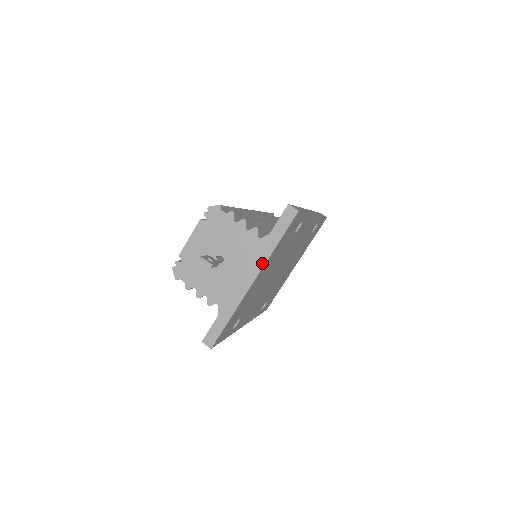
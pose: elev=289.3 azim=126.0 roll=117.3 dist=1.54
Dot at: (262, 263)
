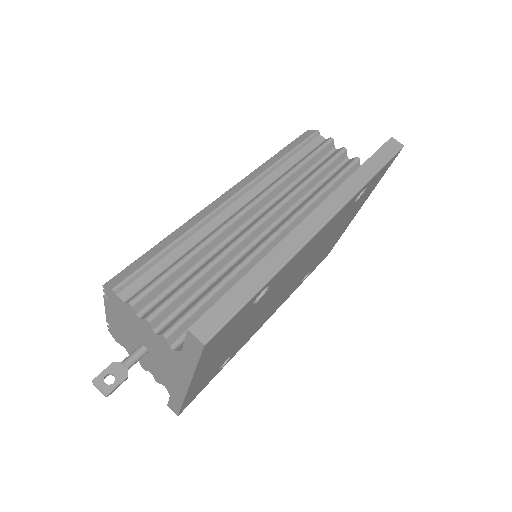
Dot at: (188, 377)
